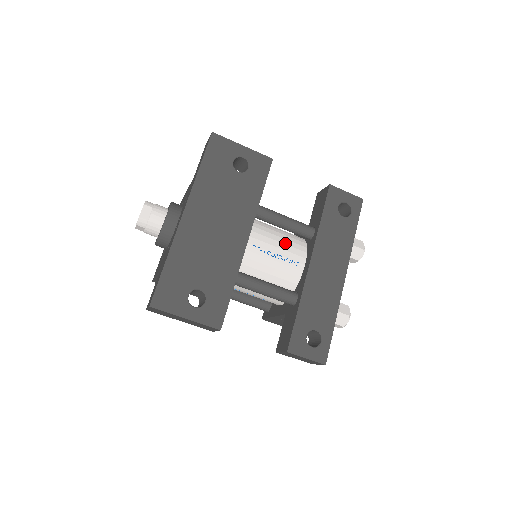
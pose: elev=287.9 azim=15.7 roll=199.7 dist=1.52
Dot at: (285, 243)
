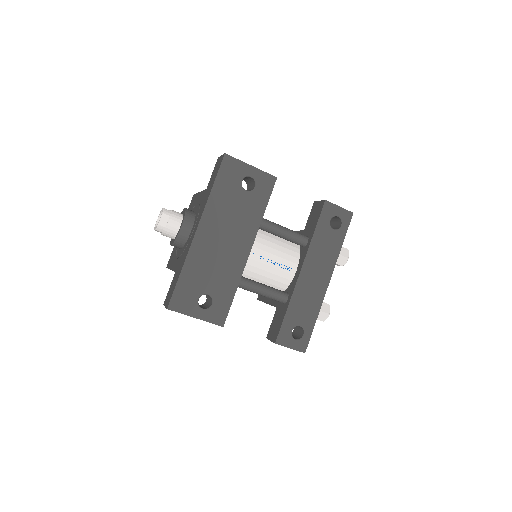
Dot at: (281, 251)
